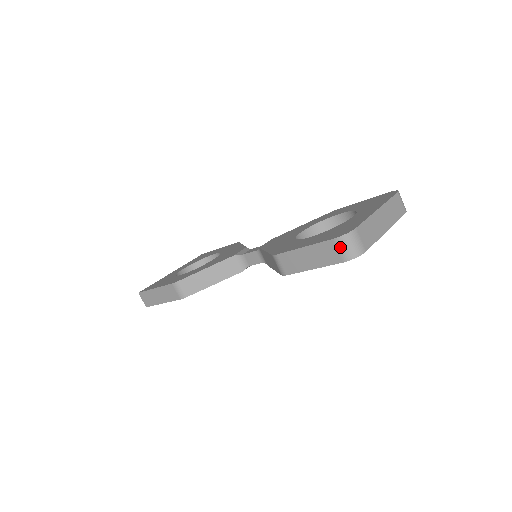
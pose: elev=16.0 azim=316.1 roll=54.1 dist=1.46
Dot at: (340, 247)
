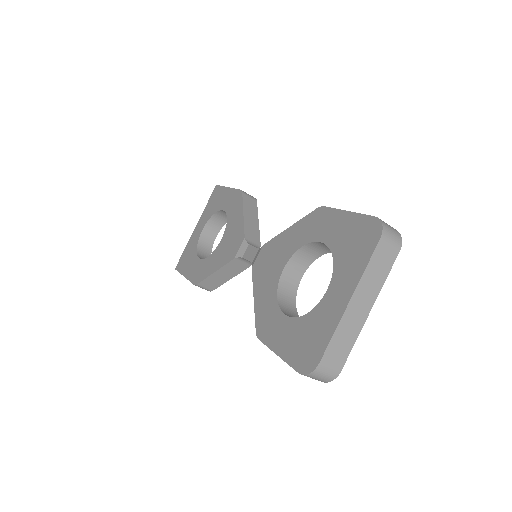
Dot at: occluded
